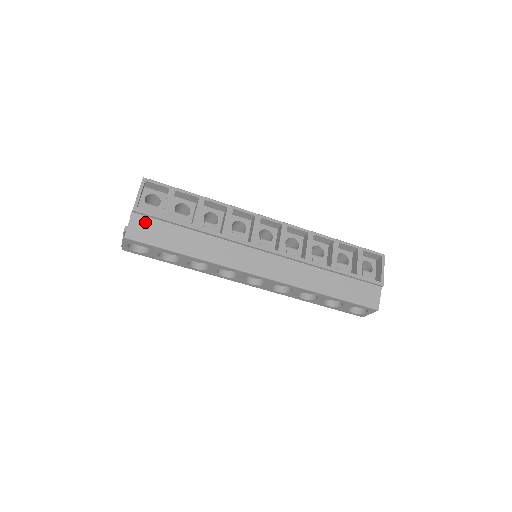
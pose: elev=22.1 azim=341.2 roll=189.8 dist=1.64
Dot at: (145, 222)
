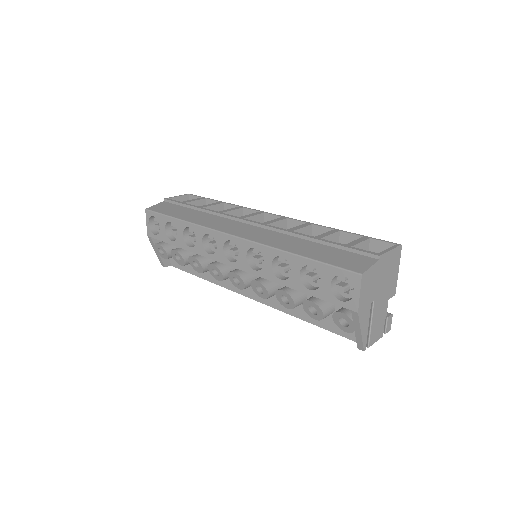
Dot at: (167, 205)
